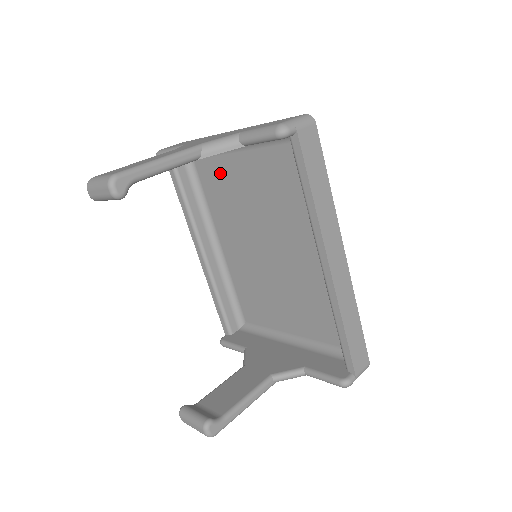
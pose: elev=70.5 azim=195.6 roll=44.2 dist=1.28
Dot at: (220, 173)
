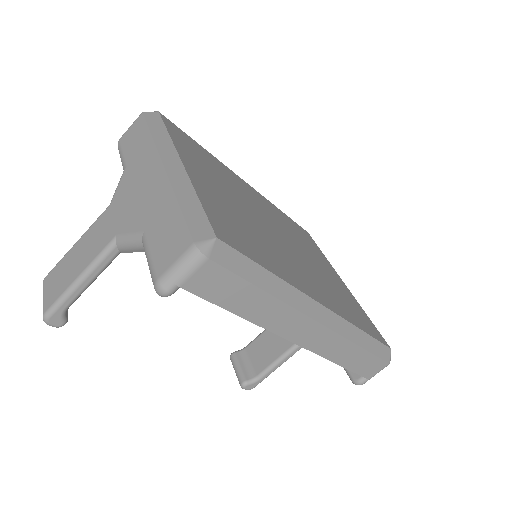
Dot at: occluded
